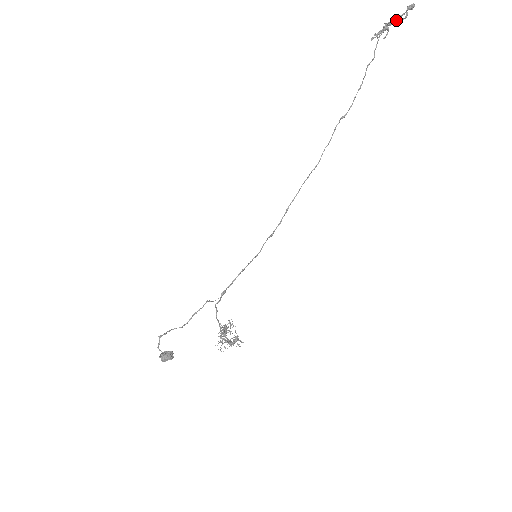
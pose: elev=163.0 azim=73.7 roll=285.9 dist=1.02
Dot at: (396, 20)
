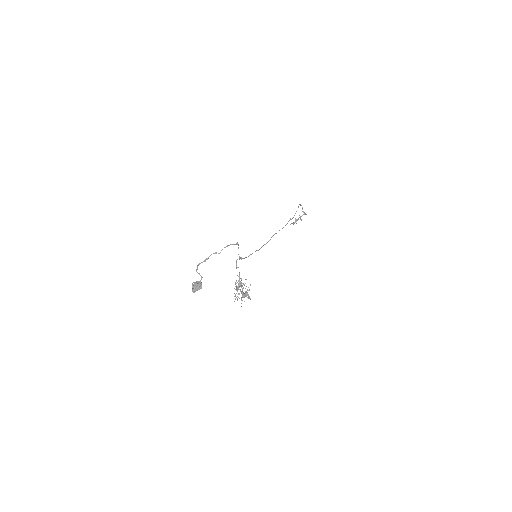
Dot at: (300, 217)
